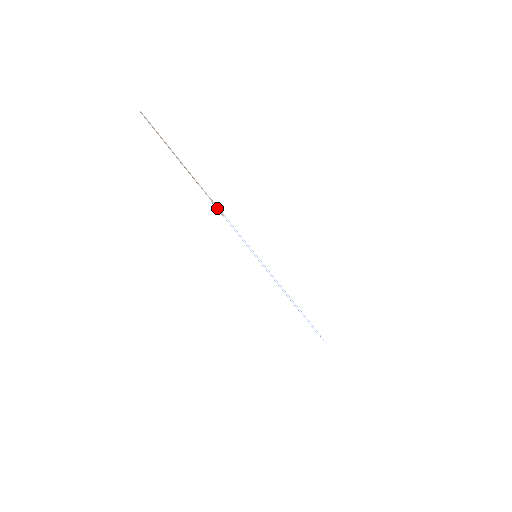
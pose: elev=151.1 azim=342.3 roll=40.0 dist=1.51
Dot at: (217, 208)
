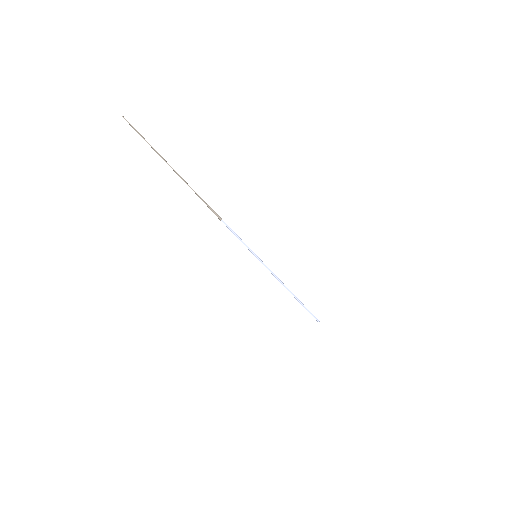
Dot at: (214, 213)
